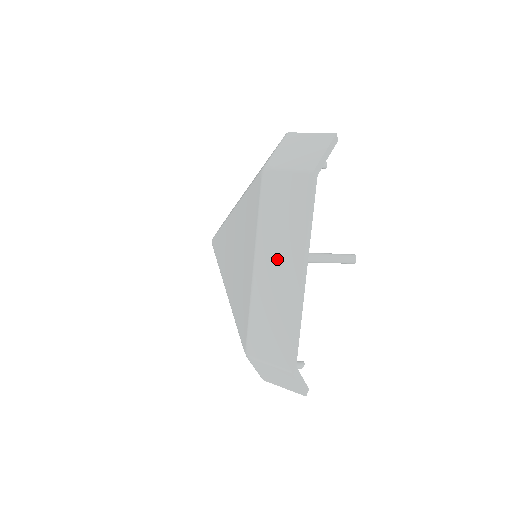
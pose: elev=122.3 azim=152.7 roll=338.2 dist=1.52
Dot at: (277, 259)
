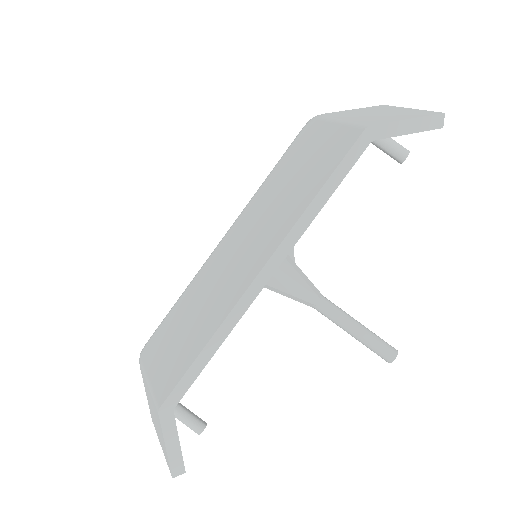
Dot at: (249, 237)
